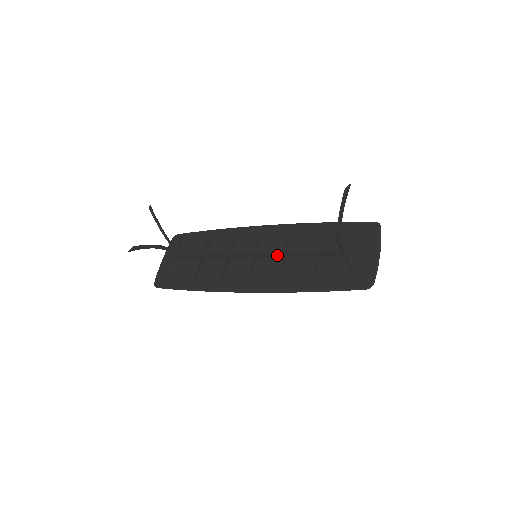
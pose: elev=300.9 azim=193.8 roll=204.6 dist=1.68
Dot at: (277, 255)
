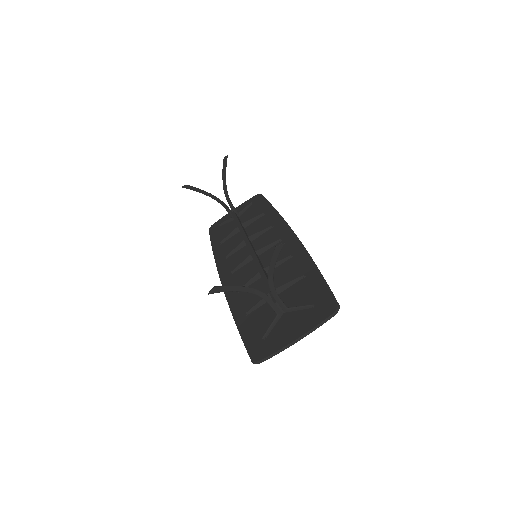
Dot at: occluded
